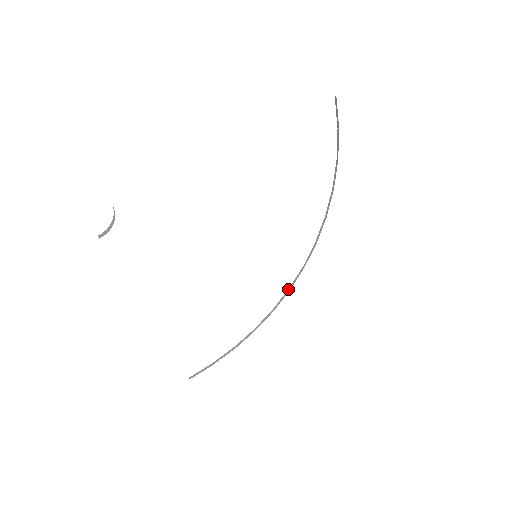
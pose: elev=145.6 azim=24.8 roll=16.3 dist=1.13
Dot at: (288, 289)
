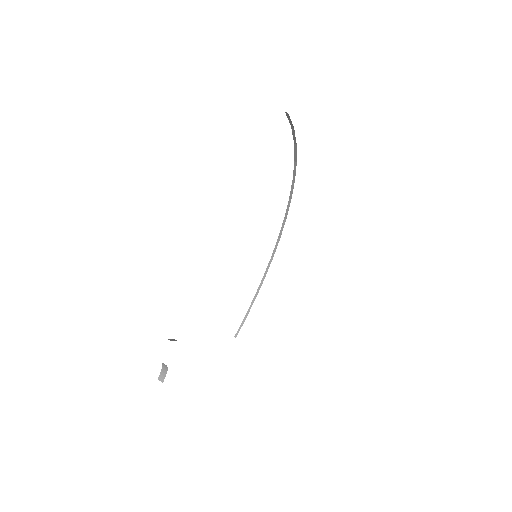
Dot at: (278, 238)
